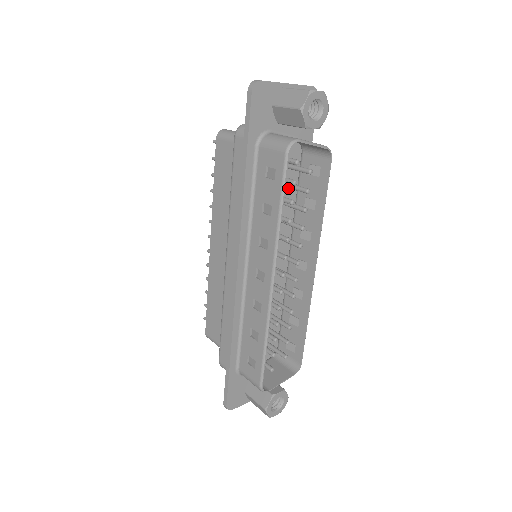
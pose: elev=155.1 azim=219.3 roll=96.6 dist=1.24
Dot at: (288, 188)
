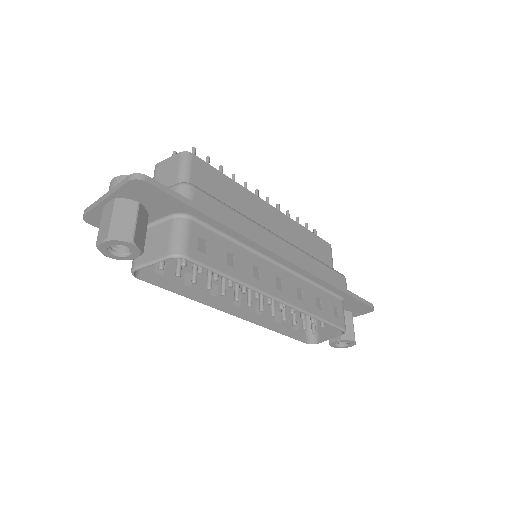
Dot at: occluded
